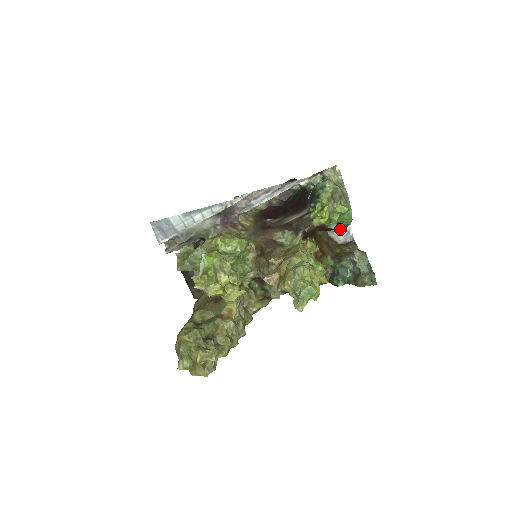
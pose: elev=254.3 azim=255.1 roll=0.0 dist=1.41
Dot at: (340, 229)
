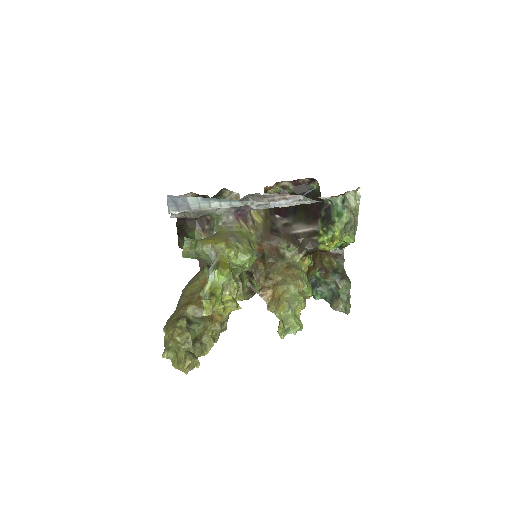
Dot at: occluded
